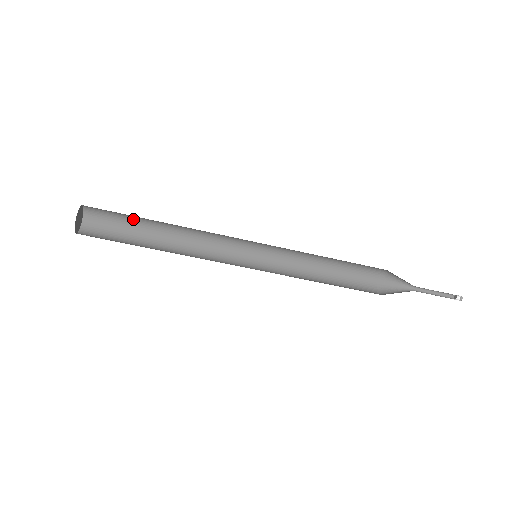
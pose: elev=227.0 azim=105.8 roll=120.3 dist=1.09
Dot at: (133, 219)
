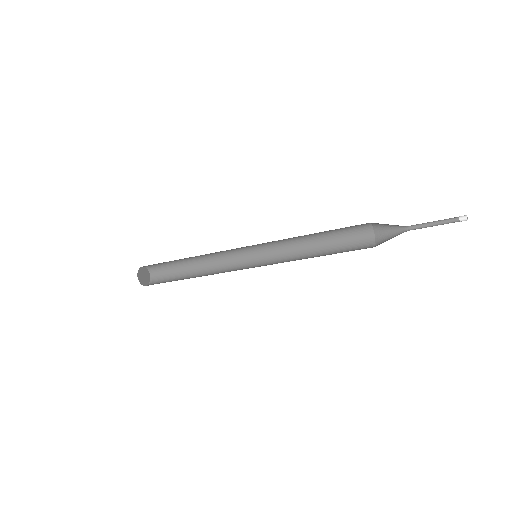
Dot at: (175, 263)
